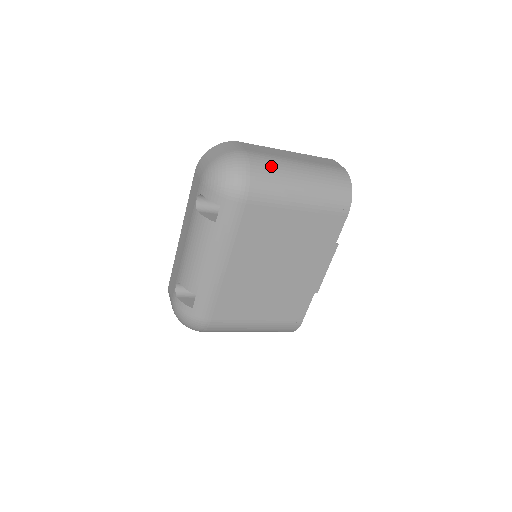
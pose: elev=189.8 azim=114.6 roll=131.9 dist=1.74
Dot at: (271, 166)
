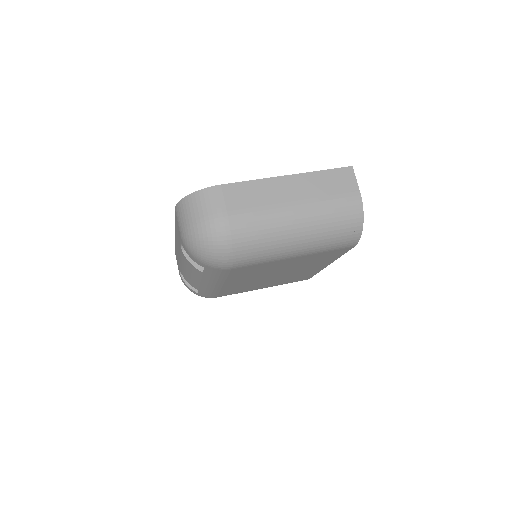
Dot at: (259, 232)
